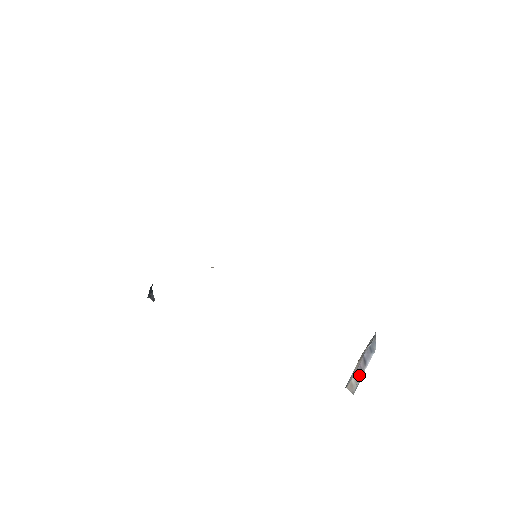
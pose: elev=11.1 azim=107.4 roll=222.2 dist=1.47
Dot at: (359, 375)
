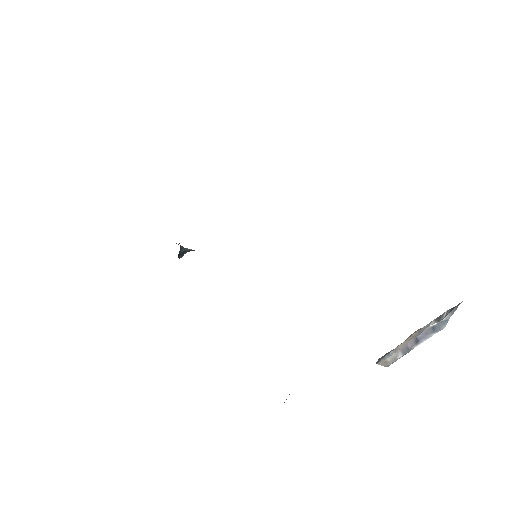
Dot at: (401, 353)
